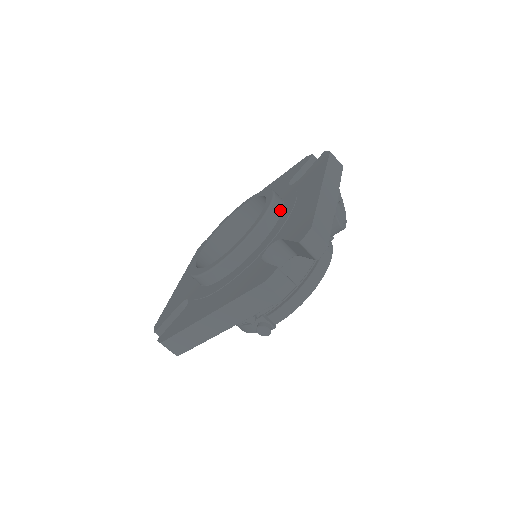
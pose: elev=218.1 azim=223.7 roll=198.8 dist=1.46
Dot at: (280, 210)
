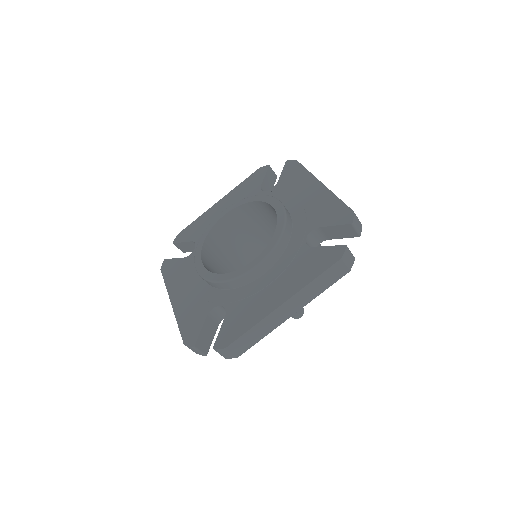
Dot at: occluded
